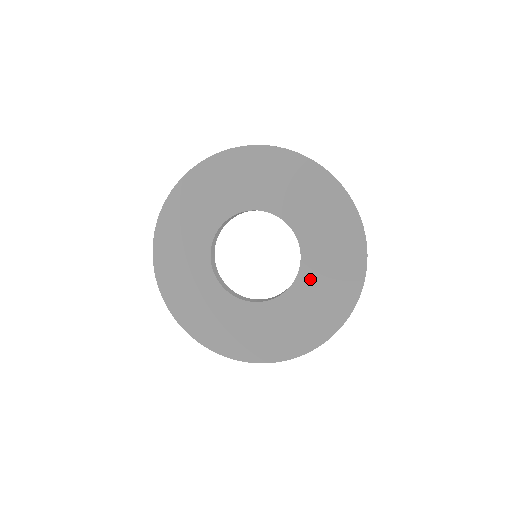
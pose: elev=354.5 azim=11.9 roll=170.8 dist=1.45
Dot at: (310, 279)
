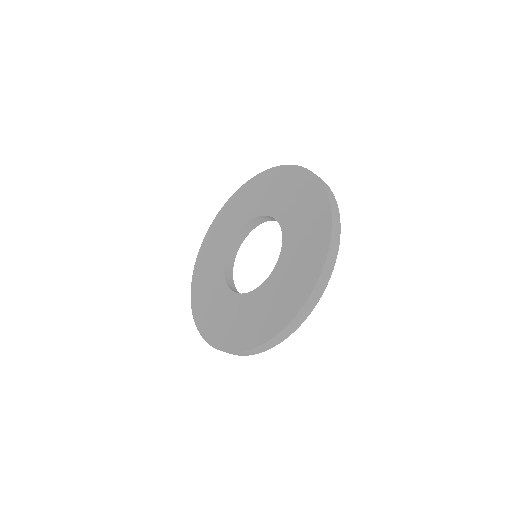
Dot at: (291, 225)
